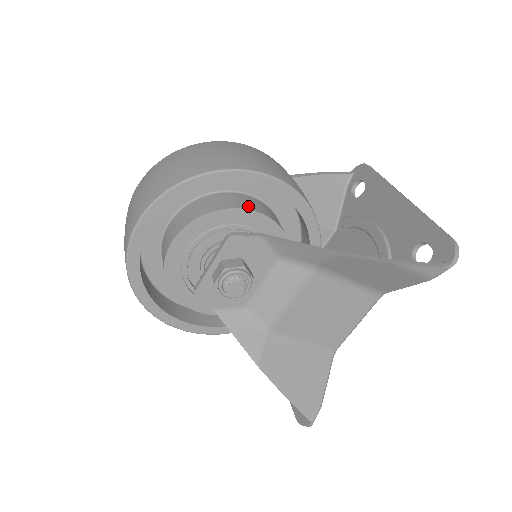
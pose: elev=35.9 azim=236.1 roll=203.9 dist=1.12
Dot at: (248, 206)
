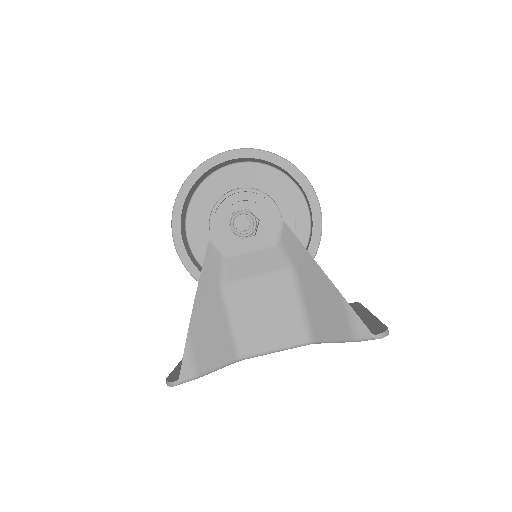
Dot at: occluded
